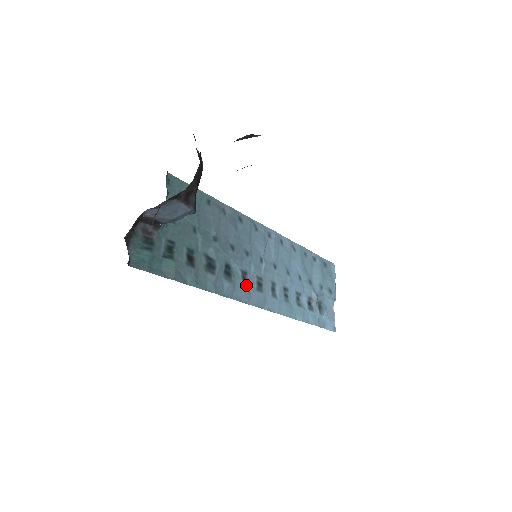
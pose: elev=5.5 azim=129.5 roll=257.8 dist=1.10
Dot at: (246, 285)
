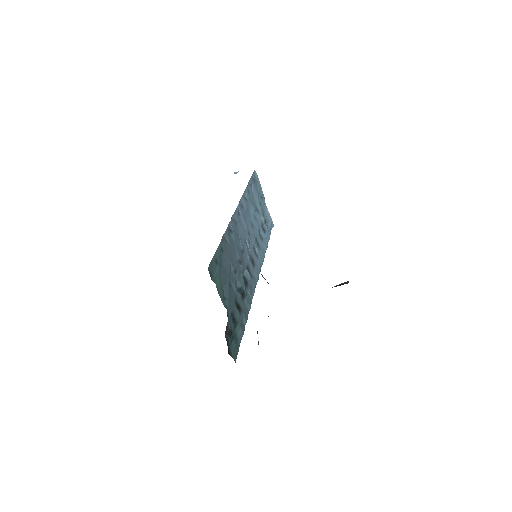
Dot at: (251, 274)
